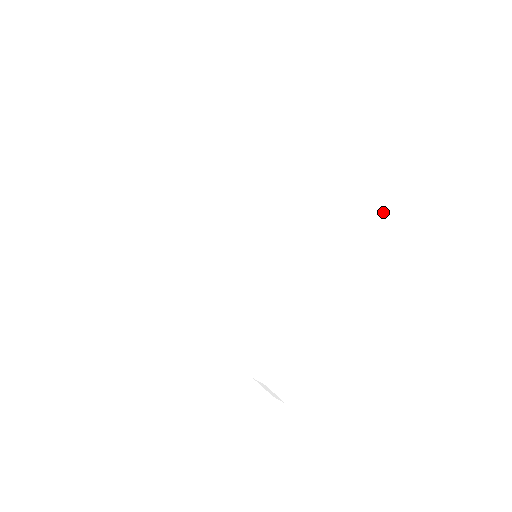
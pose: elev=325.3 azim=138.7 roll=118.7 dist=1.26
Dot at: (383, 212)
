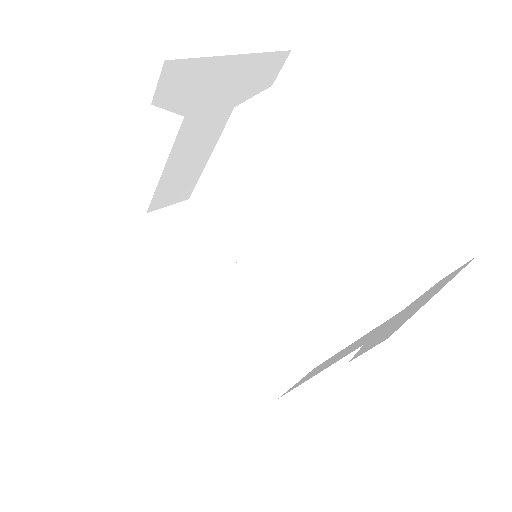
Dot at: occluded
